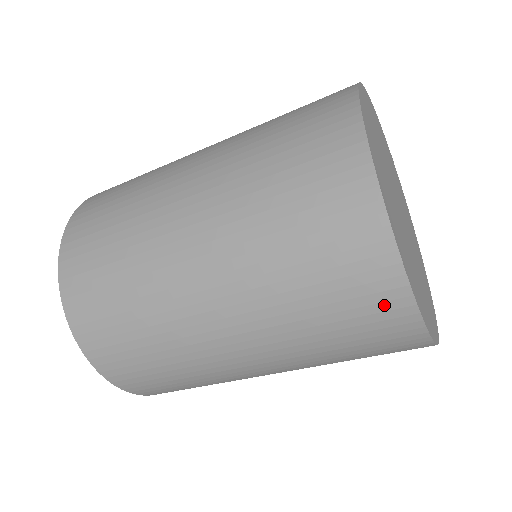
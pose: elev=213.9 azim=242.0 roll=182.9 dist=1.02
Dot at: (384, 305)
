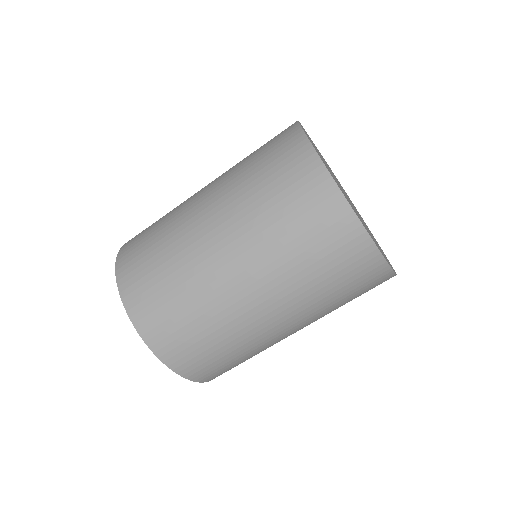
Dot at: (325, 203)
